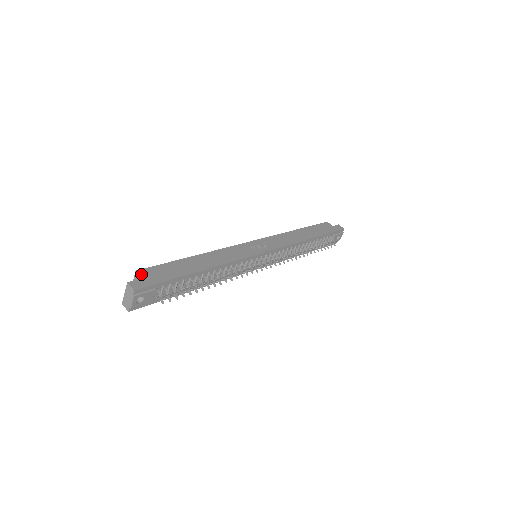
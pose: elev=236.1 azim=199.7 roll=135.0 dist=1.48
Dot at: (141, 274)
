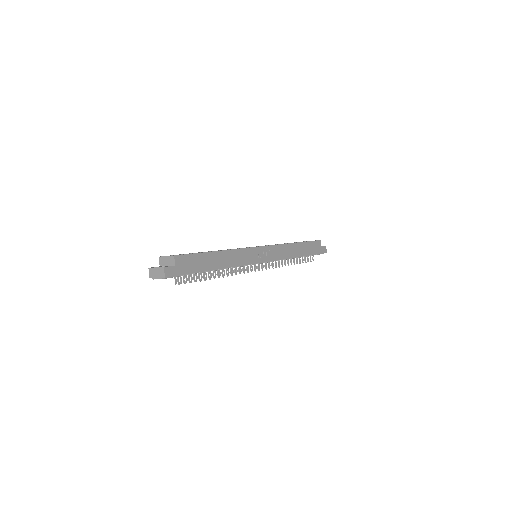
Dot at: (176, 261)
